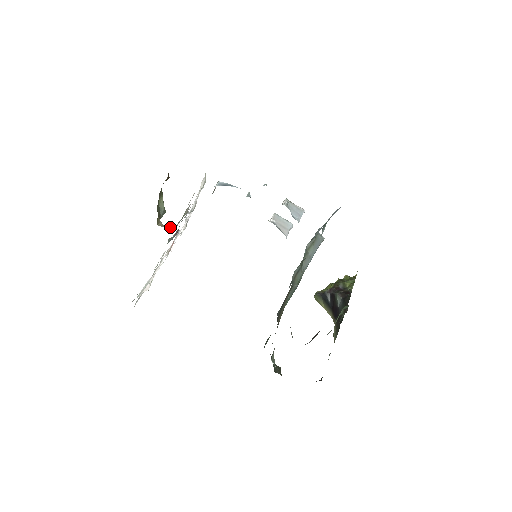
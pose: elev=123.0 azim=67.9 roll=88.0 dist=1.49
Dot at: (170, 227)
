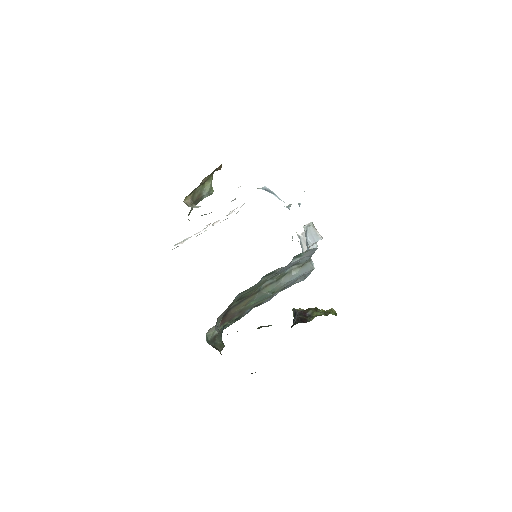
Dot at: (194, 206)
